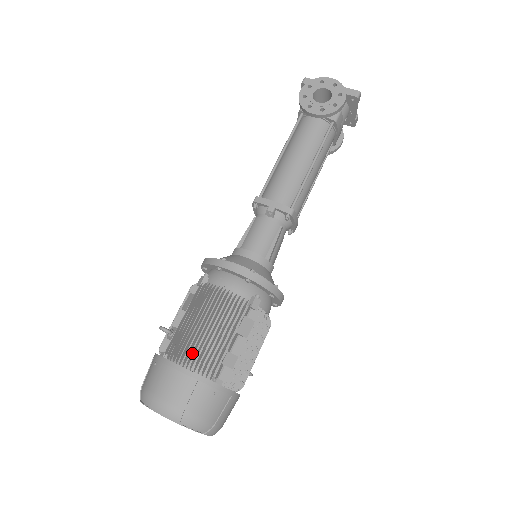
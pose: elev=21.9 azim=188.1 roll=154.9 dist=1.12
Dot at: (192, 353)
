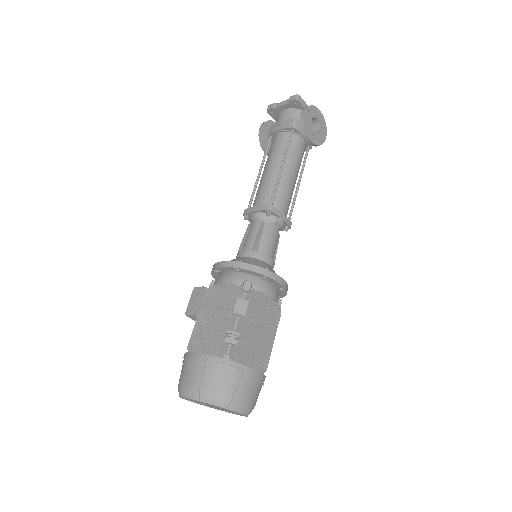
Dot at: (258, 356)
